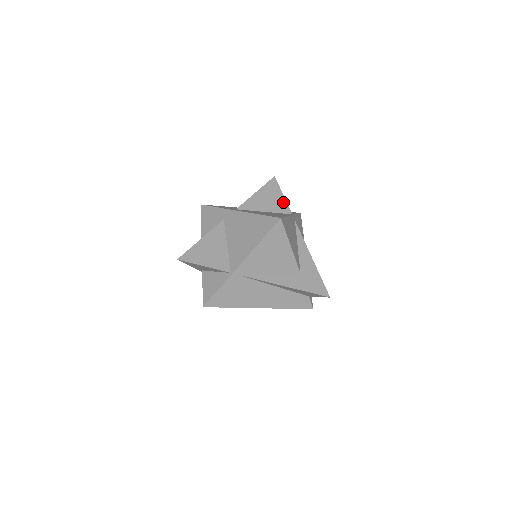
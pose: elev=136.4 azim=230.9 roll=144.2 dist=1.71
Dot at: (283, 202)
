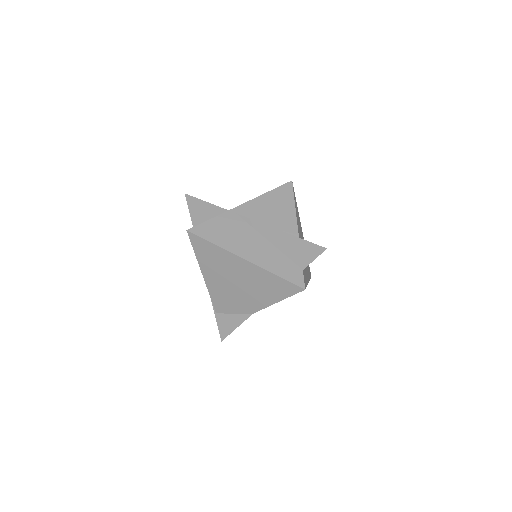
Dot at: occluded
